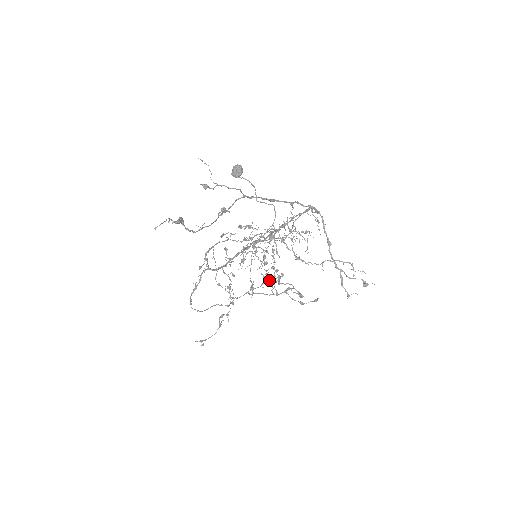
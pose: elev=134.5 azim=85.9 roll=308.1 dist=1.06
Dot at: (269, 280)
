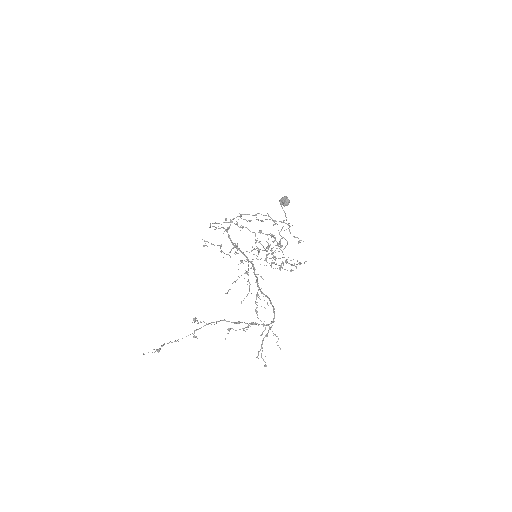
Dot at: occluded
